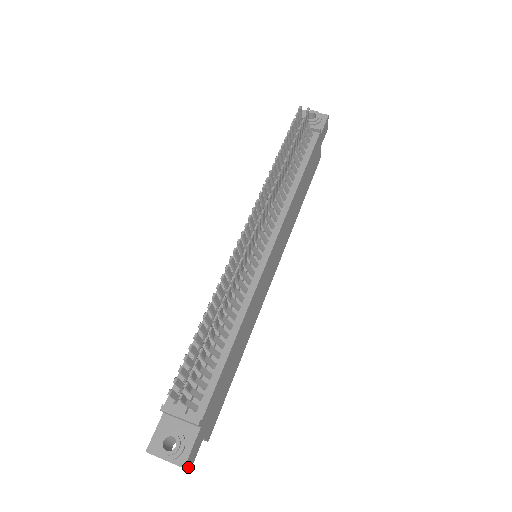
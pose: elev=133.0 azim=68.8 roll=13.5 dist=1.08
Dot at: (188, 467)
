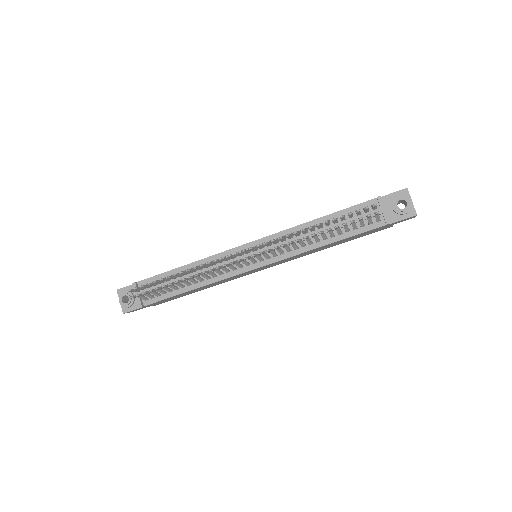
Dot at: (129, 312)
